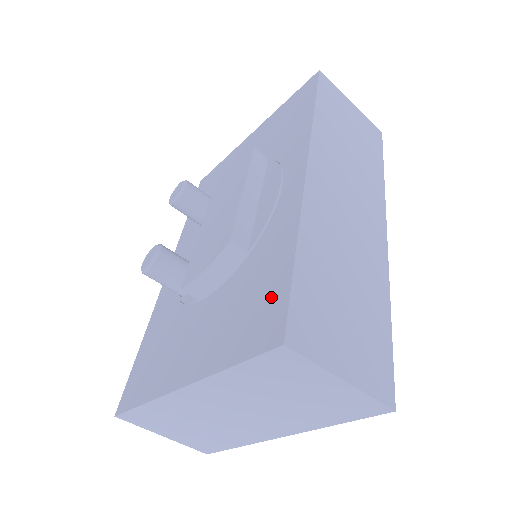
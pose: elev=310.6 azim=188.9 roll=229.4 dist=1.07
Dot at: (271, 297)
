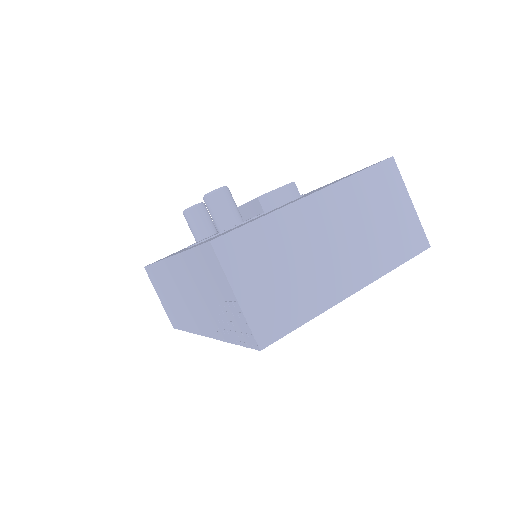
Dot at: (355, 172)
